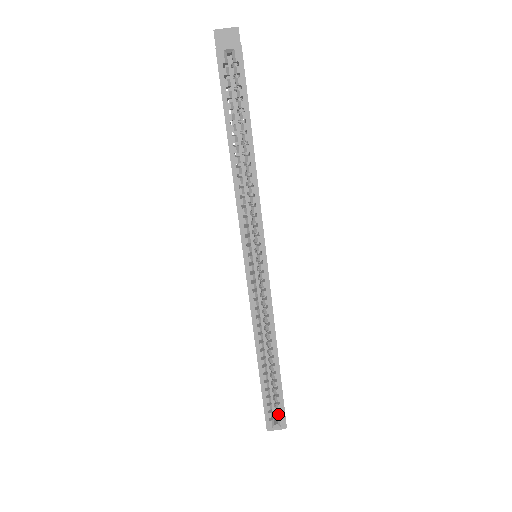
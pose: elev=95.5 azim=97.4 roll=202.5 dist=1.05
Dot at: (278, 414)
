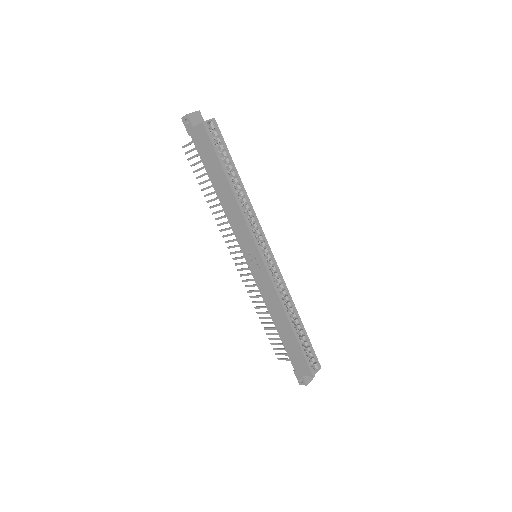
Dot at: (314, 360)
